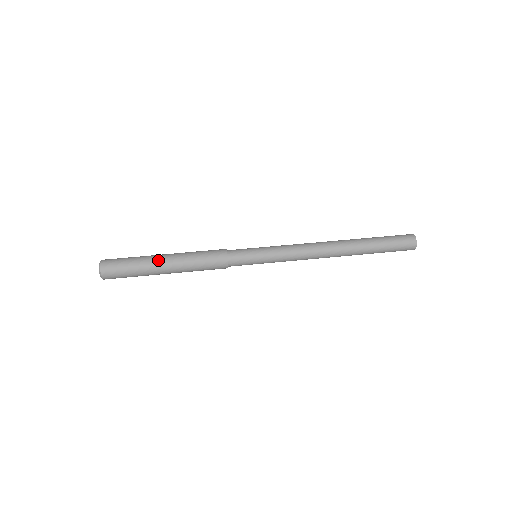
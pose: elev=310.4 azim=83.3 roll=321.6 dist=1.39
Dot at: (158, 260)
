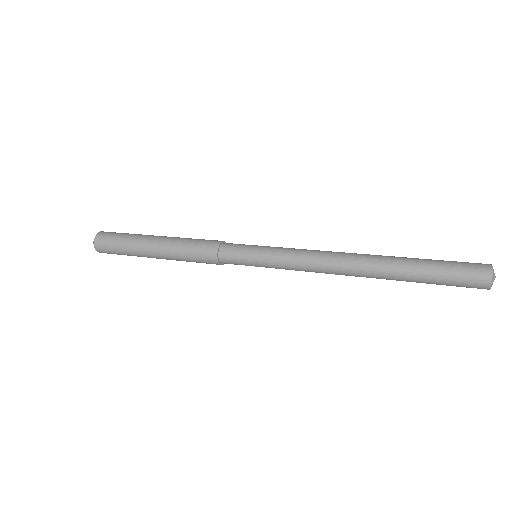
Dot at: (146, 244)
